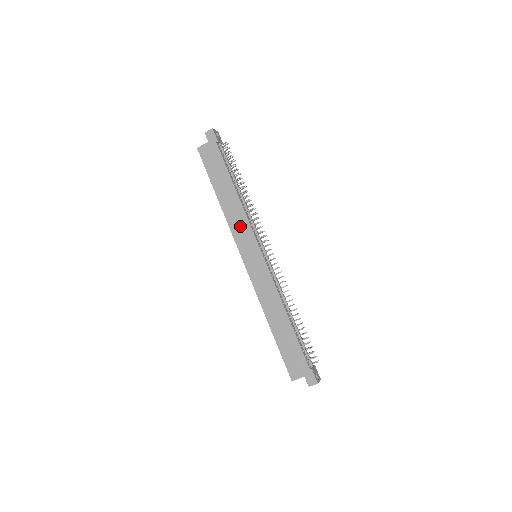
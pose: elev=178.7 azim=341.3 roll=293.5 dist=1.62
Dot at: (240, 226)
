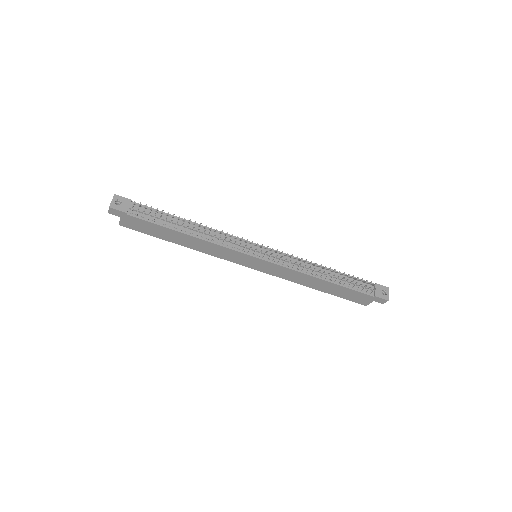
Dot at: (221, 252)
